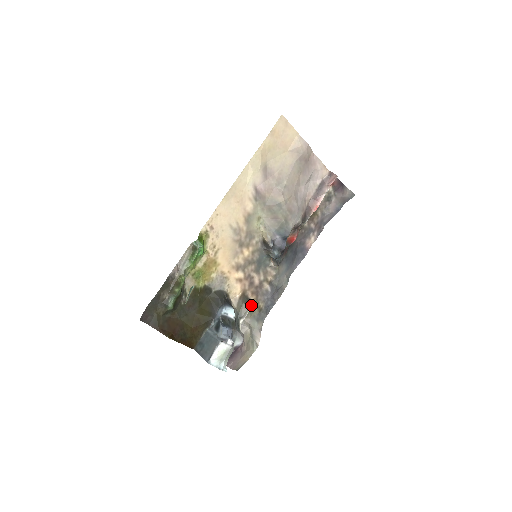
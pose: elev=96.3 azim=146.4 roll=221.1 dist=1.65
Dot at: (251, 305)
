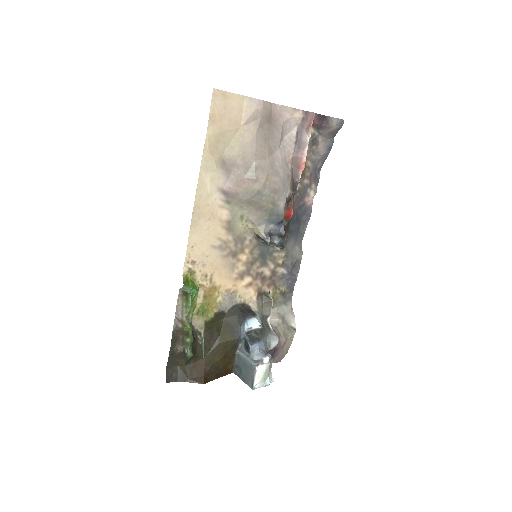
Dot at: (272, 296)
